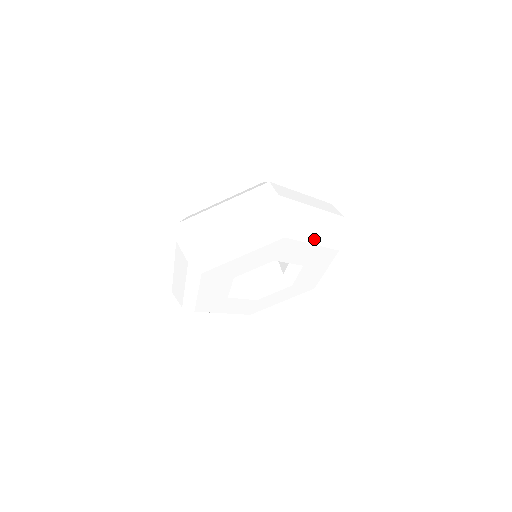
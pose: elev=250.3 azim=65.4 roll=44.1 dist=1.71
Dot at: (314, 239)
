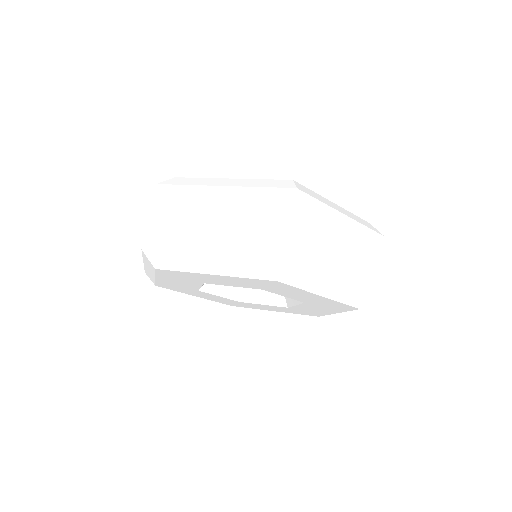
Dot at: (210, 267)
